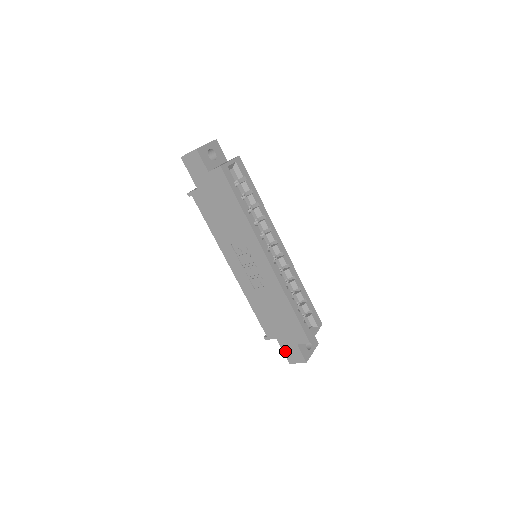
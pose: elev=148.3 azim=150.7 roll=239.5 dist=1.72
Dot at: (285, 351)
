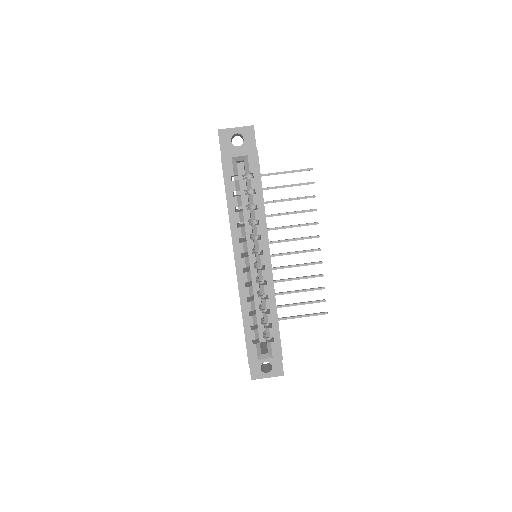
Dot at: occluded
